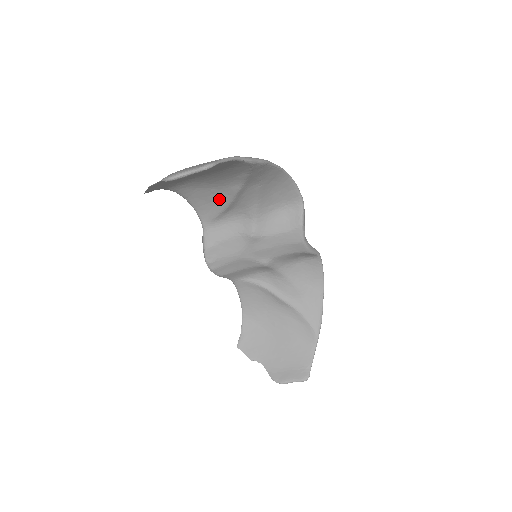
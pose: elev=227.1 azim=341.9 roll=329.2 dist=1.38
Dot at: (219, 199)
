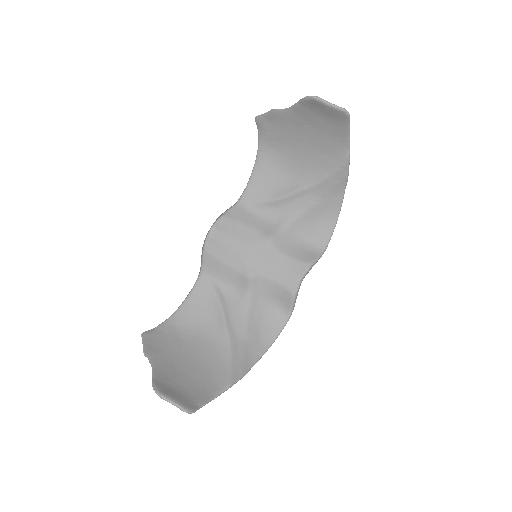
Dot at: (277, 189)
